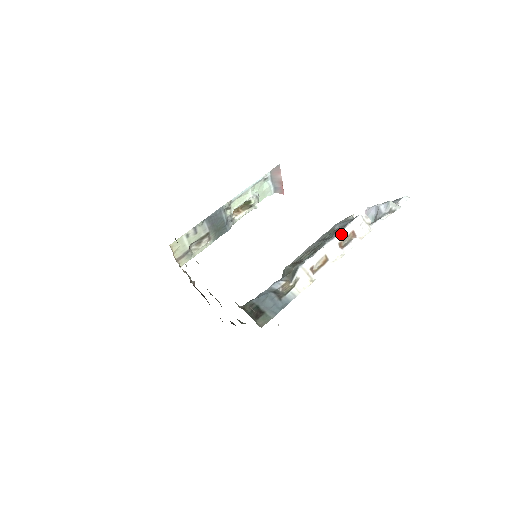
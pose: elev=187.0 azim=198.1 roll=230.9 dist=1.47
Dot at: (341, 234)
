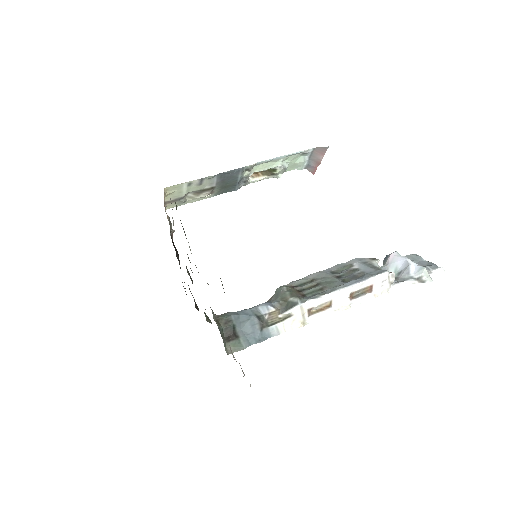
Dot at: (358, 285)
